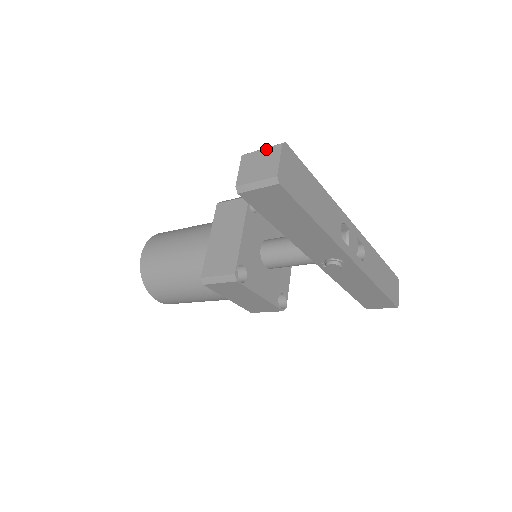
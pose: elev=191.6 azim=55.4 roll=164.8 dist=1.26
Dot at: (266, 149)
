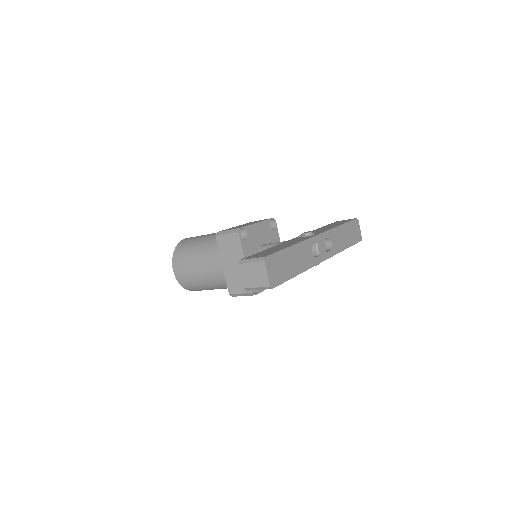
Dot at: (254, 263)
